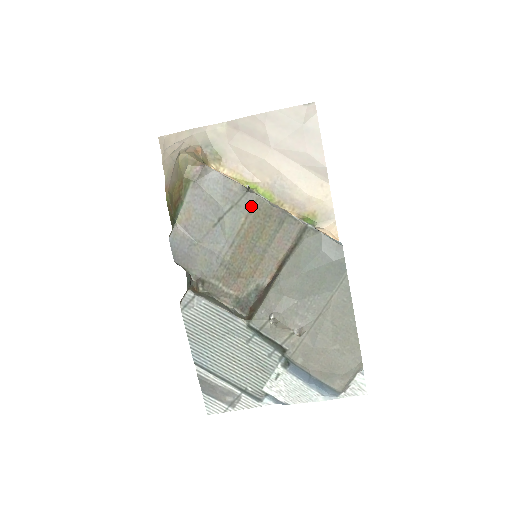
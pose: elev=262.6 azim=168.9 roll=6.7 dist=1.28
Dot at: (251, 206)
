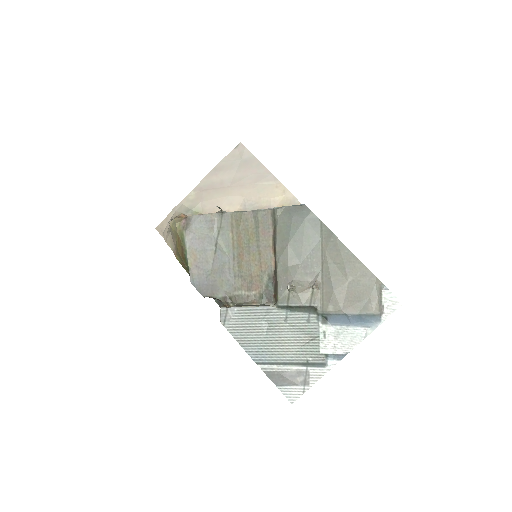
Dot at: (230, 222)
